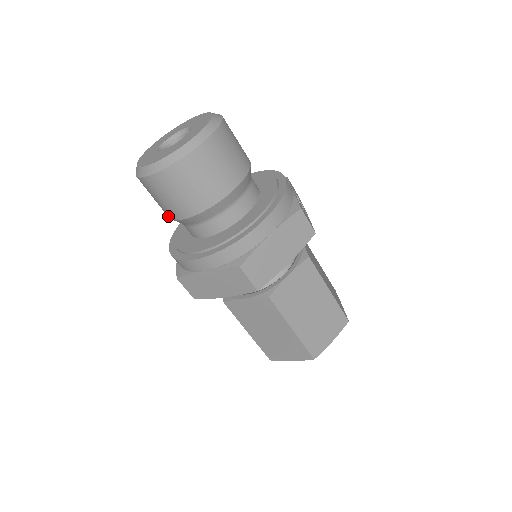
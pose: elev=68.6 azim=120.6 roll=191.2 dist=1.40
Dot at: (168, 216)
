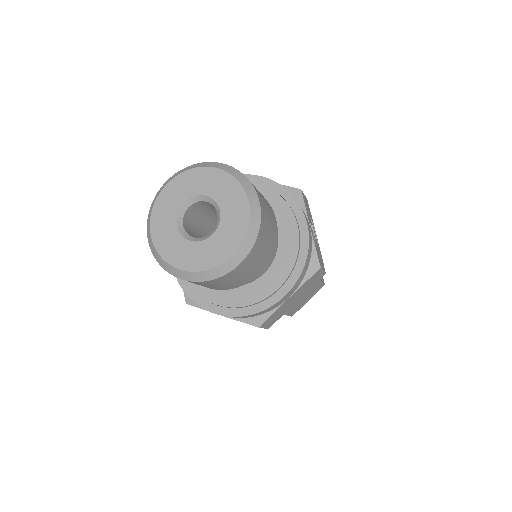
Dot at: occluded
